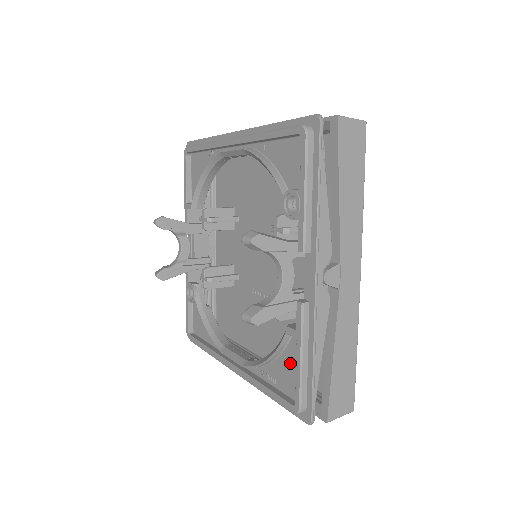
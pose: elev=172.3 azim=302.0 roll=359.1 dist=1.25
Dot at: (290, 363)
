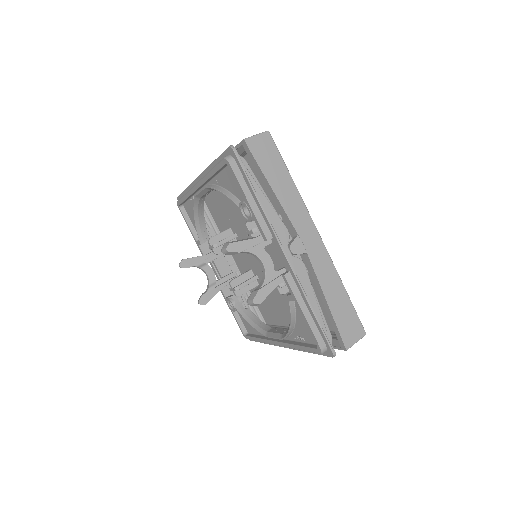
Dot at: (303, 320)
